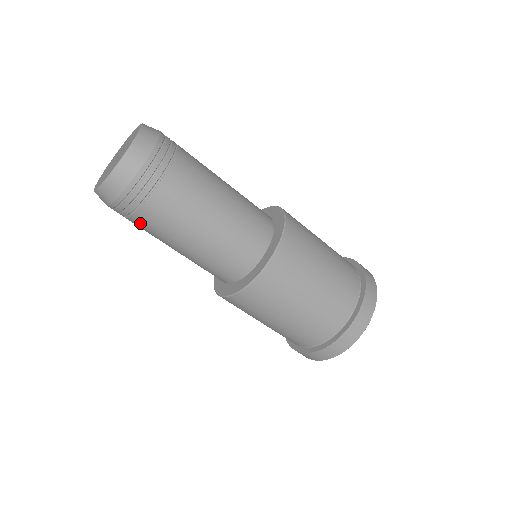
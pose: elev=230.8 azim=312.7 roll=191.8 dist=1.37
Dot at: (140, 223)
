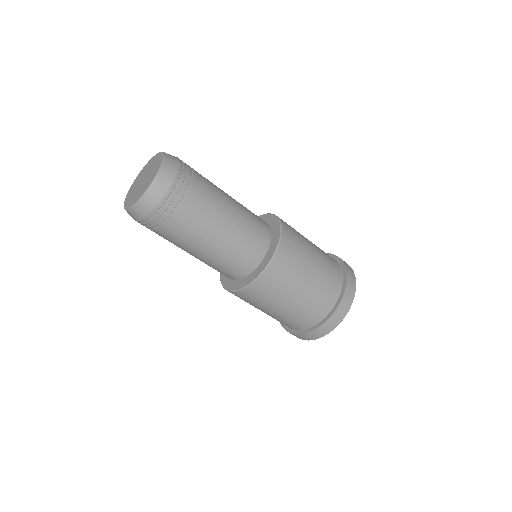
Dot at: (161, 235)
